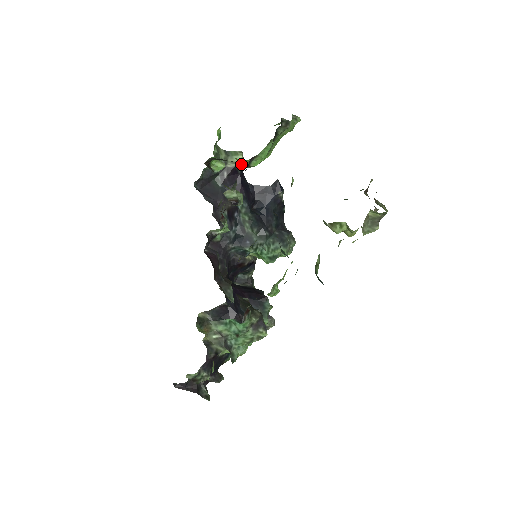
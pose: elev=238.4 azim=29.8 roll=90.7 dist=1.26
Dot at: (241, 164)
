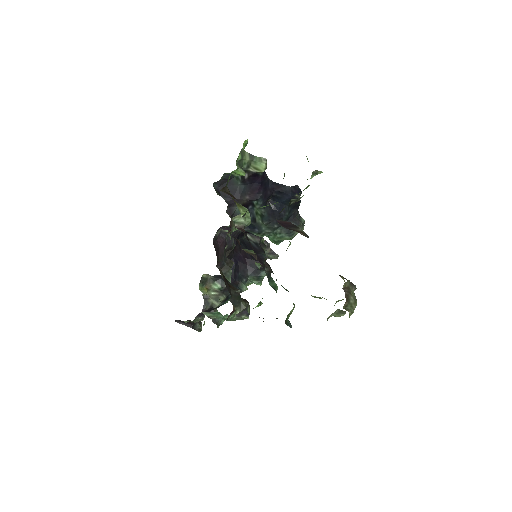
Dot at: occluded
